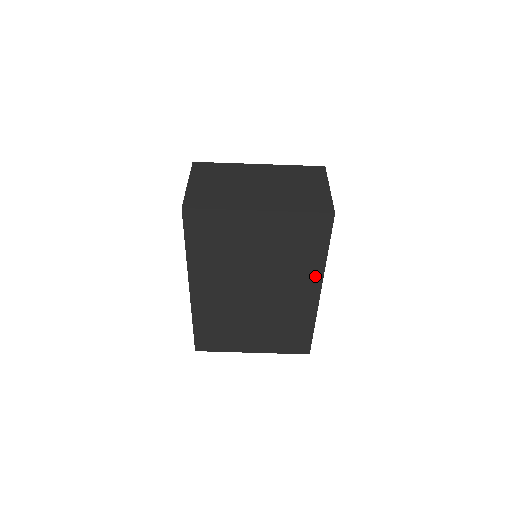
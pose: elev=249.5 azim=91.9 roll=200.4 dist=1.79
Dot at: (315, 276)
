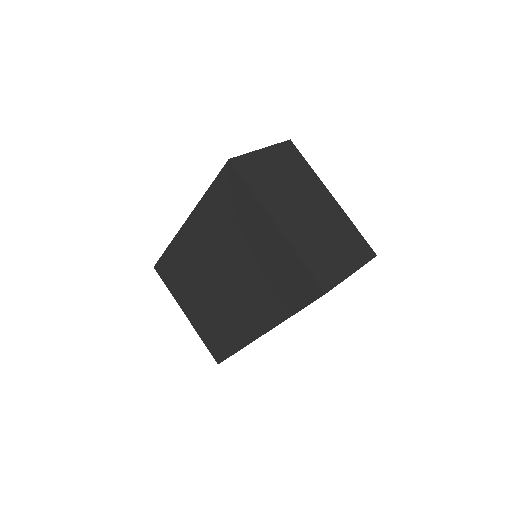
Dot at: (270, 319)
